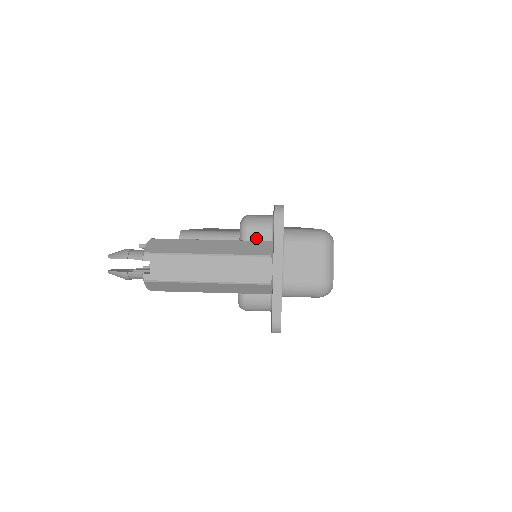
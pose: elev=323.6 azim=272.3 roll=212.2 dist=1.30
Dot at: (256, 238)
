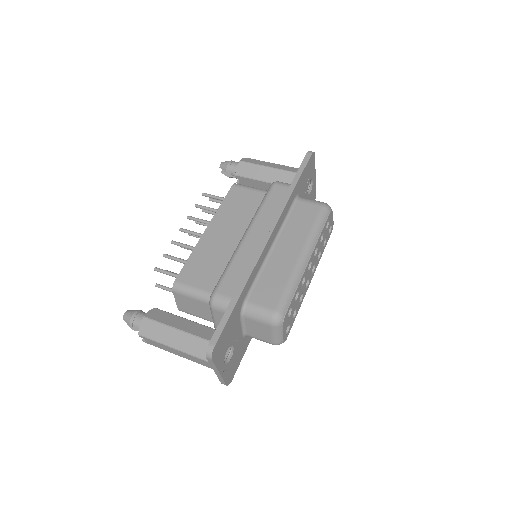
Dot at: (220, 316)
